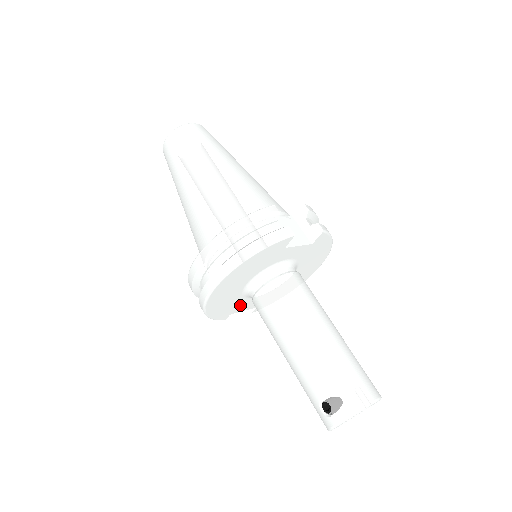
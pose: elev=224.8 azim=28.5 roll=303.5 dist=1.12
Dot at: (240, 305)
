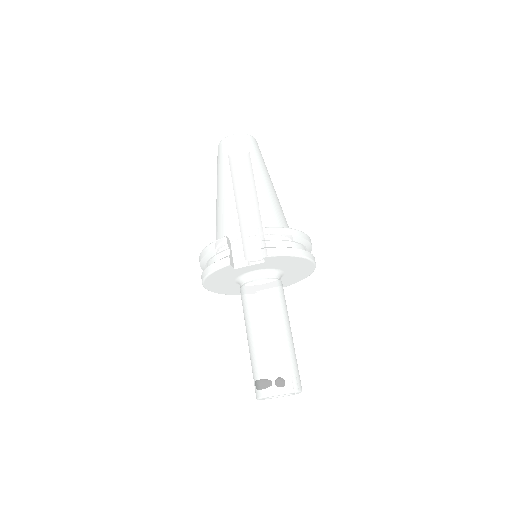
Dot at: occluded
